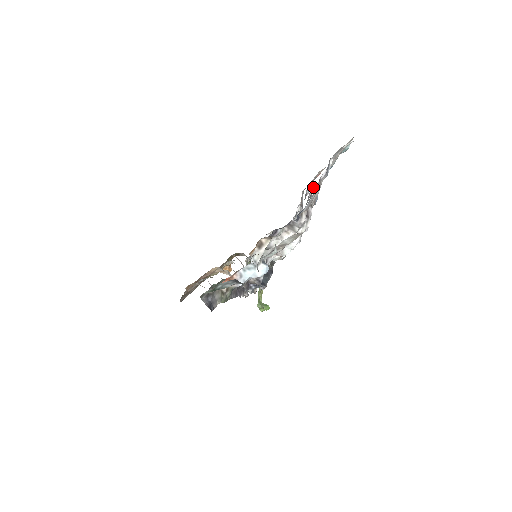
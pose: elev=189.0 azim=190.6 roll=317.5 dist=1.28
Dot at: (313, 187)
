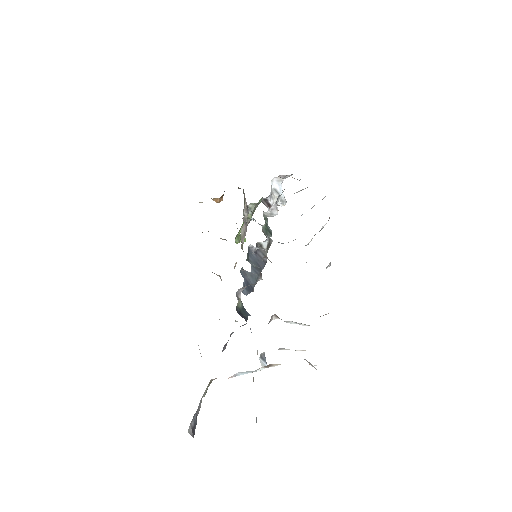
Dot at: occluded
